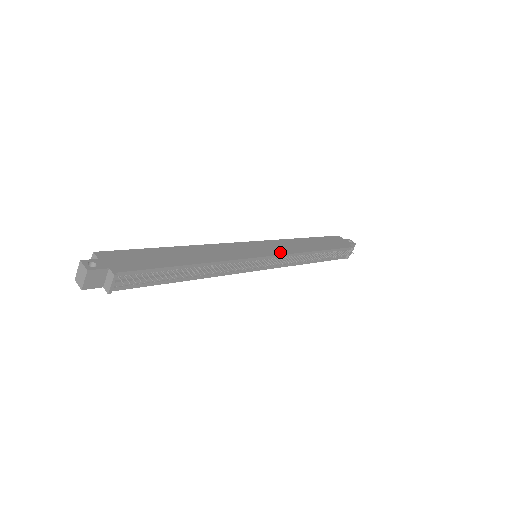
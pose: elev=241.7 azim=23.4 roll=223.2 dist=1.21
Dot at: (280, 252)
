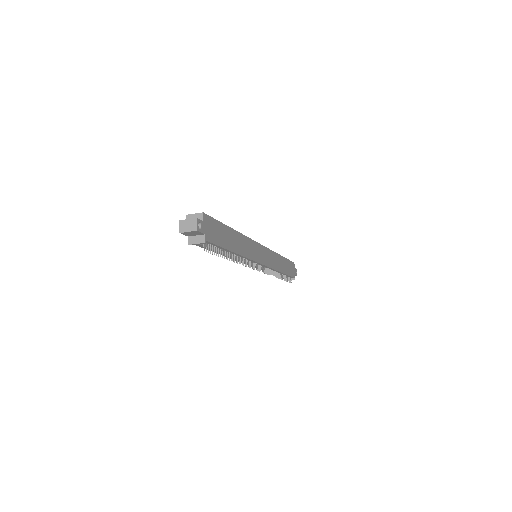
Dot at: (268, 264)
